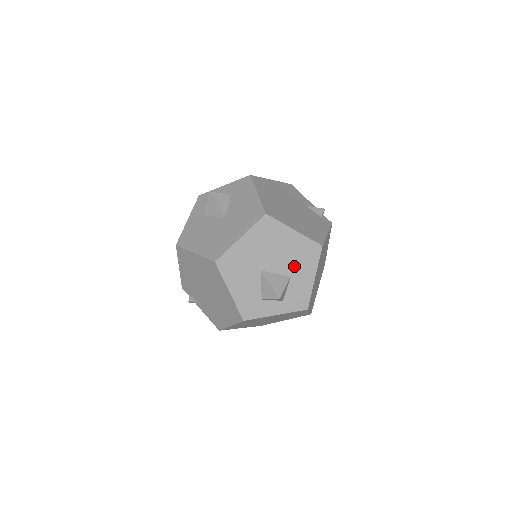
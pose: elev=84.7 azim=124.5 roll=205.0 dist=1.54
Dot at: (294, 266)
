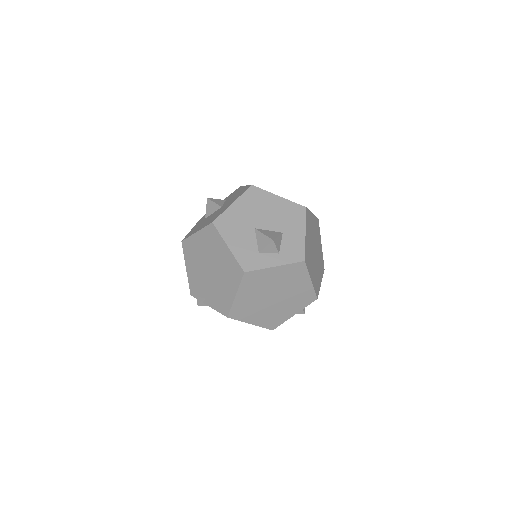
Dot at: (284, 224)
